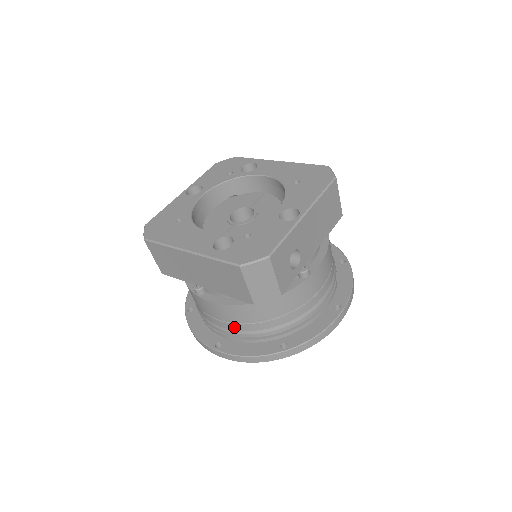
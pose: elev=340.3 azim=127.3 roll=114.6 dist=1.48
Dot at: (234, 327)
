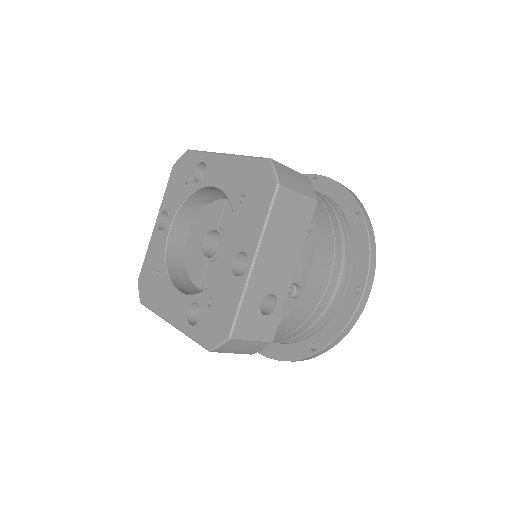
Dot at: occluded
